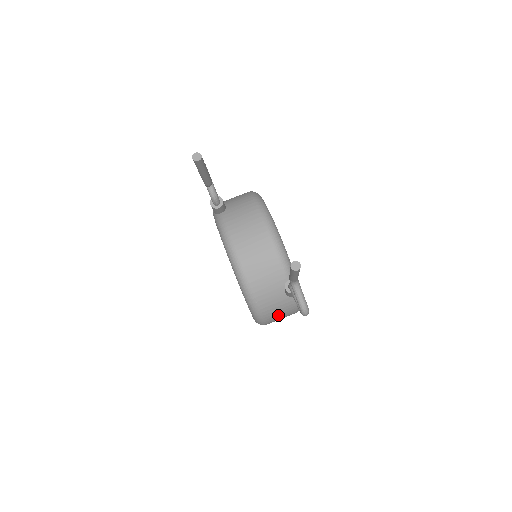
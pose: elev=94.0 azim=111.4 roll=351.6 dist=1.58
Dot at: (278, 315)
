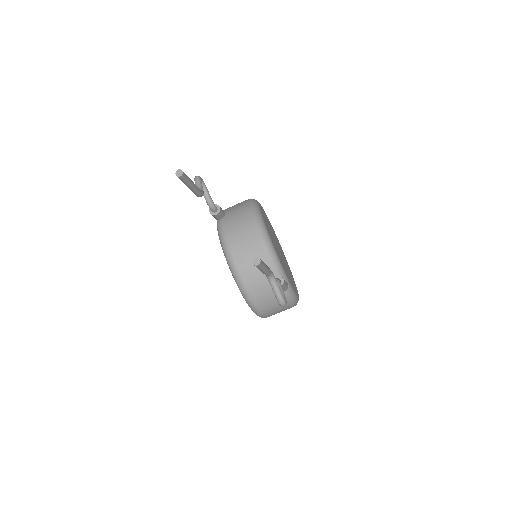
Dot at: (274, 308)
